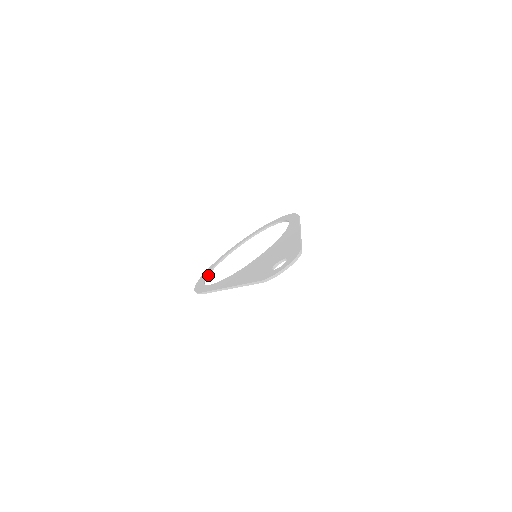
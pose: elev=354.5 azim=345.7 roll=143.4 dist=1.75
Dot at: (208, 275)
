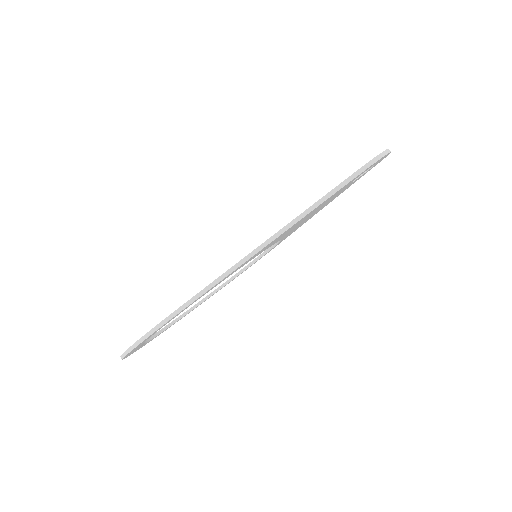
Dot at: occluded
